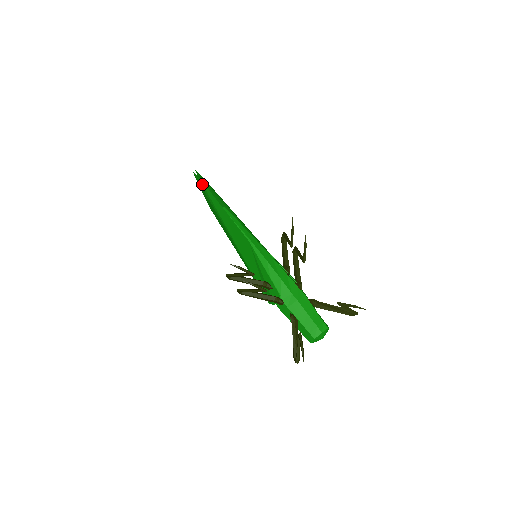
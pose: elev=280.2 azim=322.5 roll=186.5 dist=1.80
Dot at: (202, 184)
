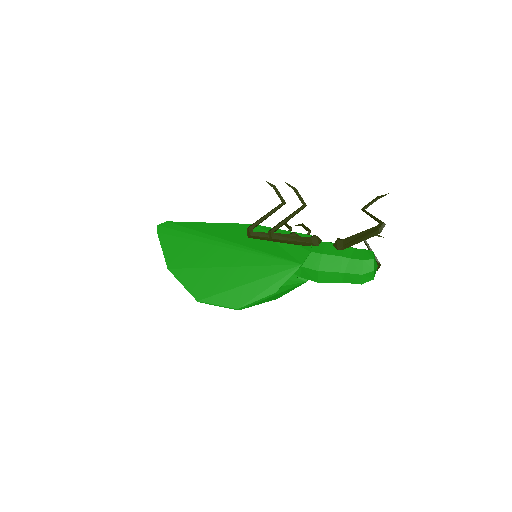
Dot at: (174, 224)
